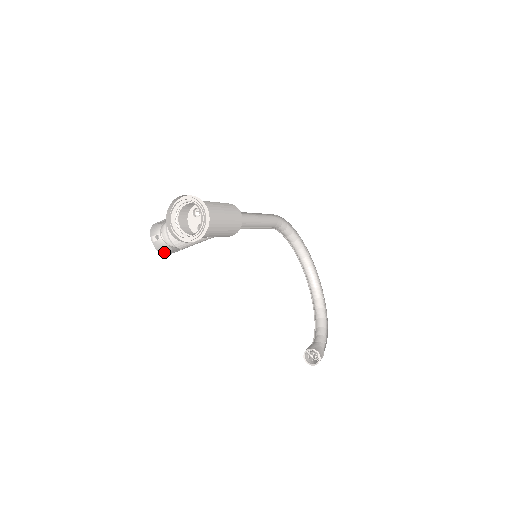
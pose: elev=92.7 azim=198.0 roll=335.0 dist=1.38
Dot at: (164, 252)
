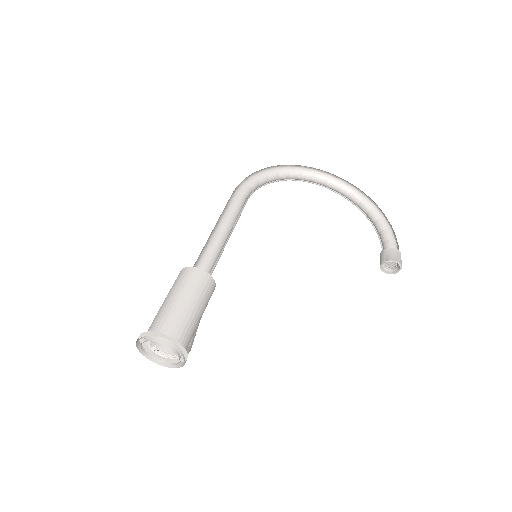
Dot at: occluded
